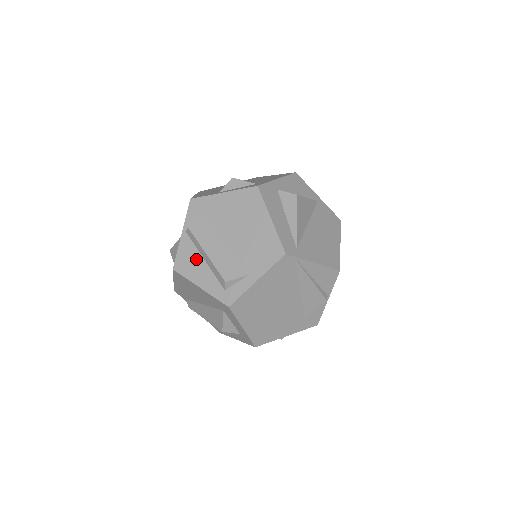
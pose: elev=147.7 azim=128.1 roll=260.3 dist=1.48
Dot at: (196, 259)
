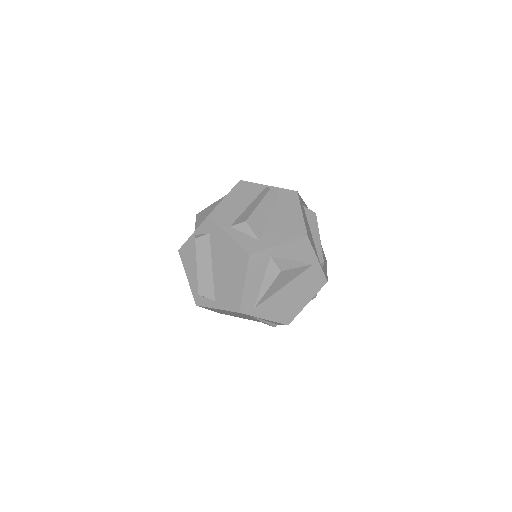
Dot at: (193, 259)
